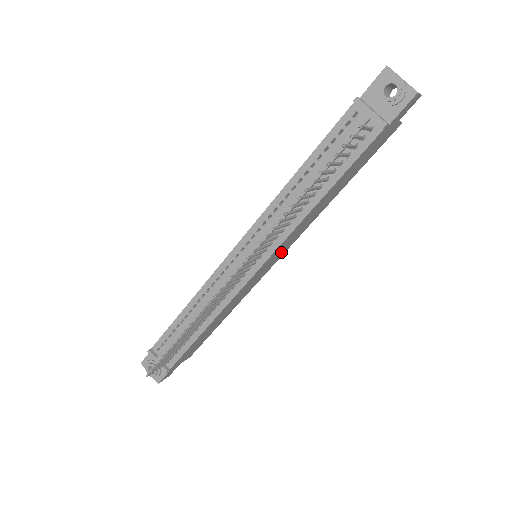
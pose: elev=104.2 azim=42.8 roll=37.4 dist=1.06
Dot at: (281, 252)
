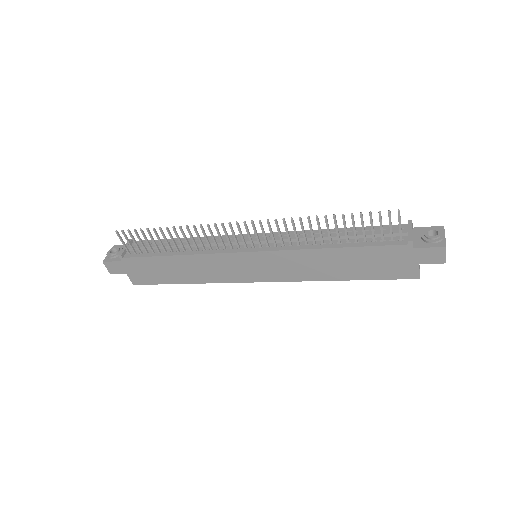
Dot at: (270, 271)
